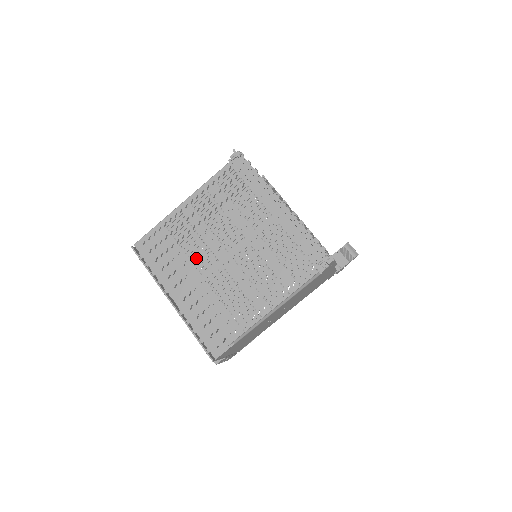
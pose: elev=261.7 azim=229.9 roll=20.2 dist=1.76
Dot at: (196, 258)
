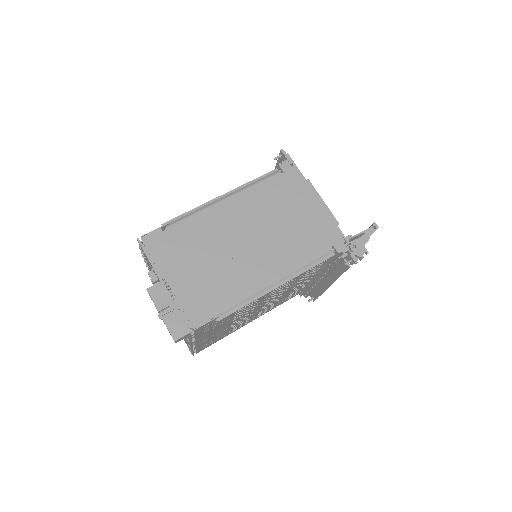
Dot at: occluded
